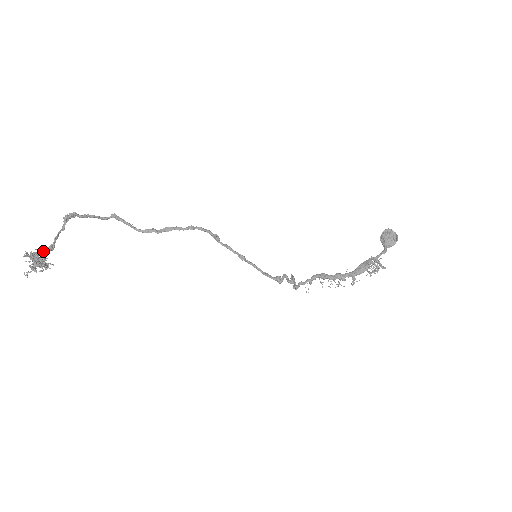
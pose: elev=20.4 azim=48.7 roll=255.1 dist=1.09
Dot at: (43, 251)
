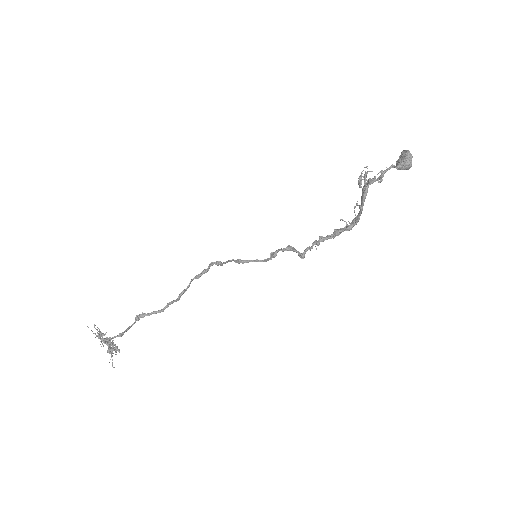
Dot at: (114, 337)
